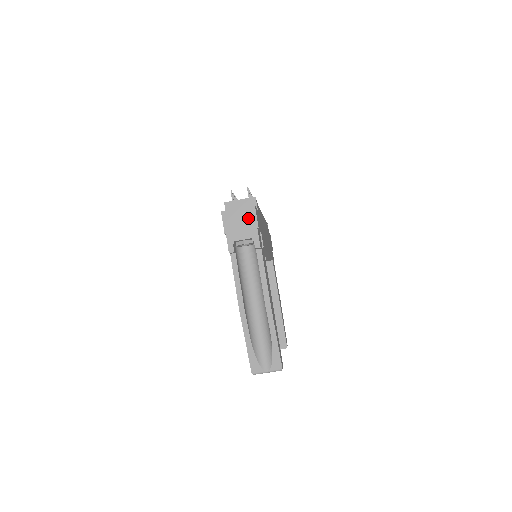
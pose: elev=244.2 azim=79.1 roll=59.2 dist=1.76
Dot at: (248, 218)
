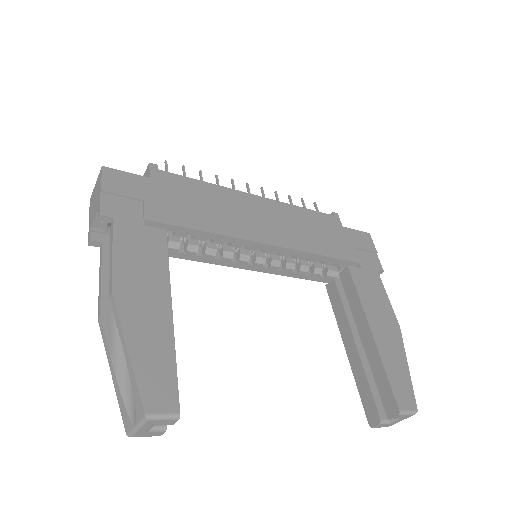
Dot at: (98, 187)
